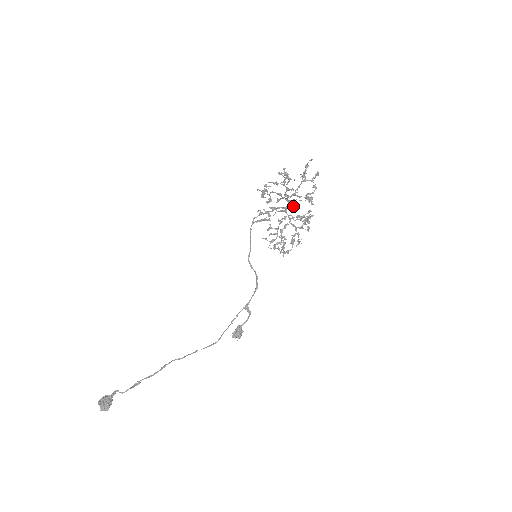
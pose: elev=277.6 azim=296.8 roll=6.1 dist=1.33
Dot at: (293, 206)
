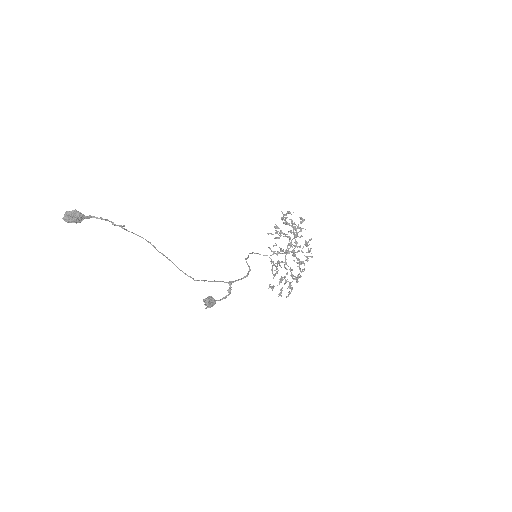
Dot at: (297, 246)
